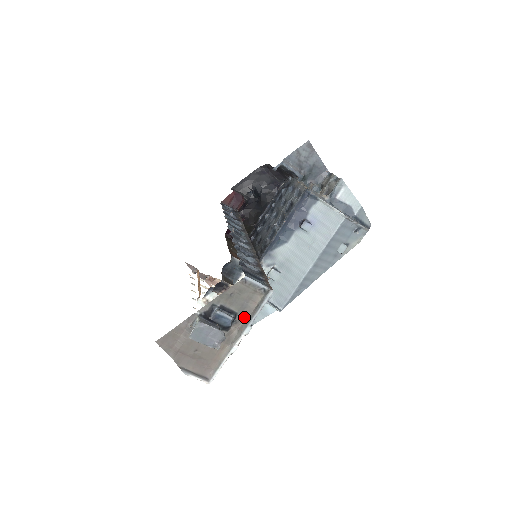
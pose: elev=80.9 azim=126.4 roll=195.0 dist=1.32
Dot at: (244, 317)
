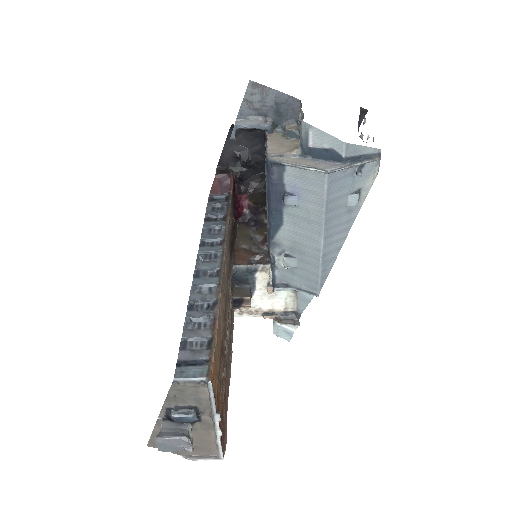
Dot at: (206, 407)
